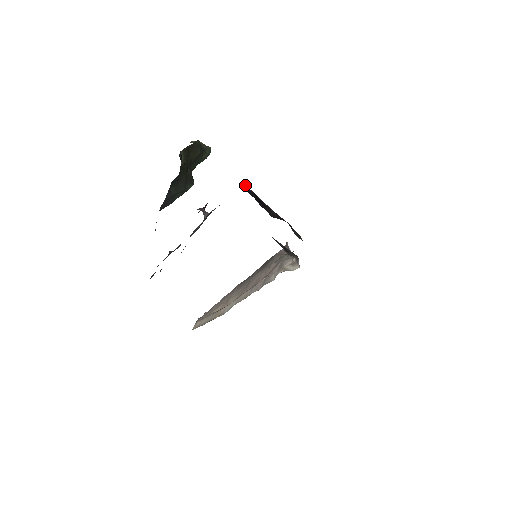
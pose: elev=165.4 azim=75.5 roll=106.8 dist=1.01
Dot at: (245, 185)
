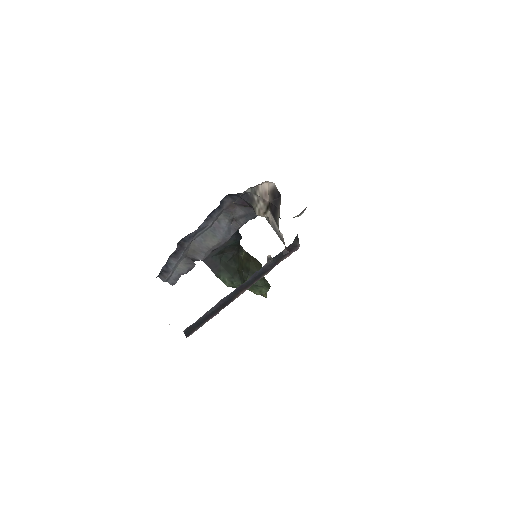
Dot at: occluded
